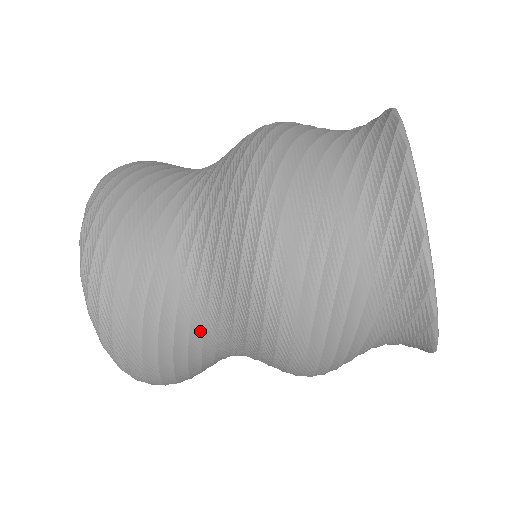
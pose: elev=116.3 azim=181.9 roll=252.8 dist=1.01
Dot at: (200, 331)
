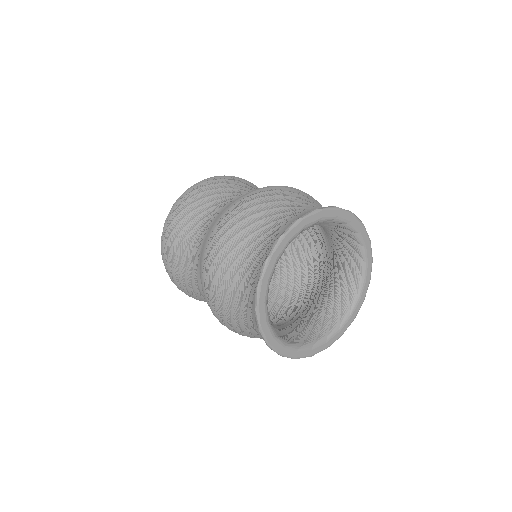
Dot at: occluded
